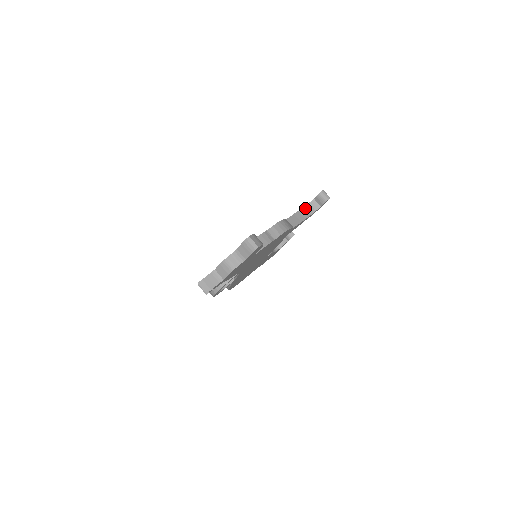
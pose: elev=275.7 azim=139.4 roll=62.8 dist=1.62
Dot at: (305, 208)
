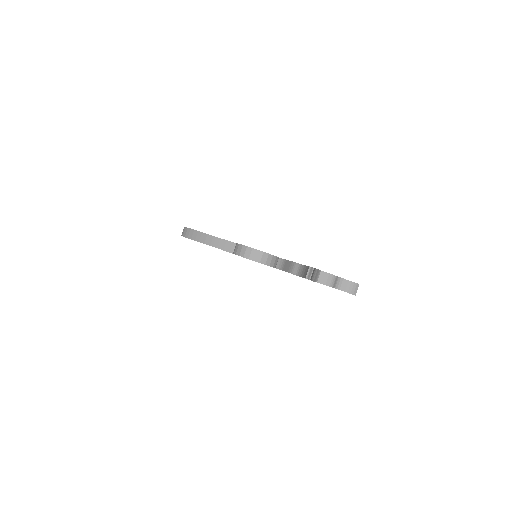
Dot at: occluded
